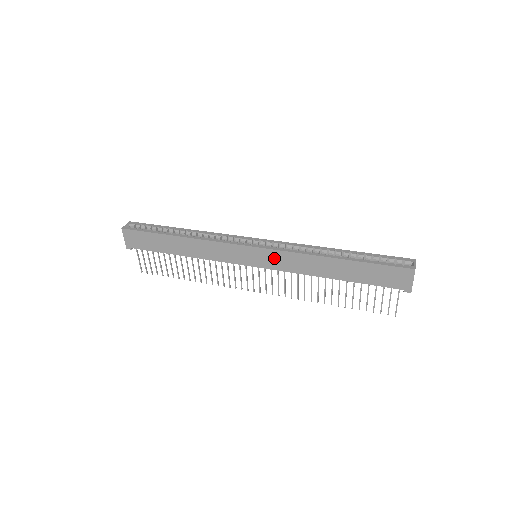
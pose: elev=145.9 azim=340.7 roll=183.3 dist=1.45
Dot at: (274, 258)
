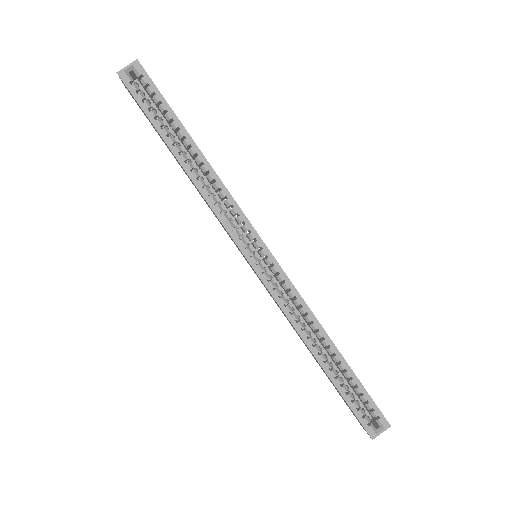
Dot at: occluded
